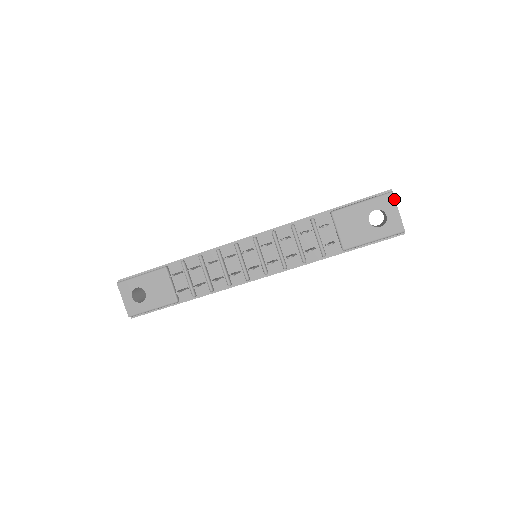
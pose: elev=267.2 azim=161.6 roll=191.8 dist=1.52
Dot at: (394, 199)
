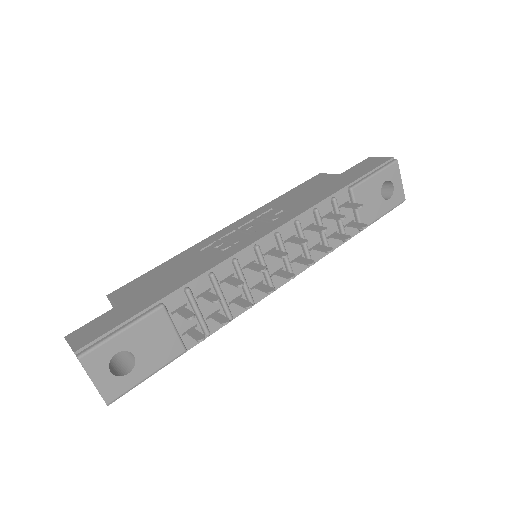
Dot at: occluded
